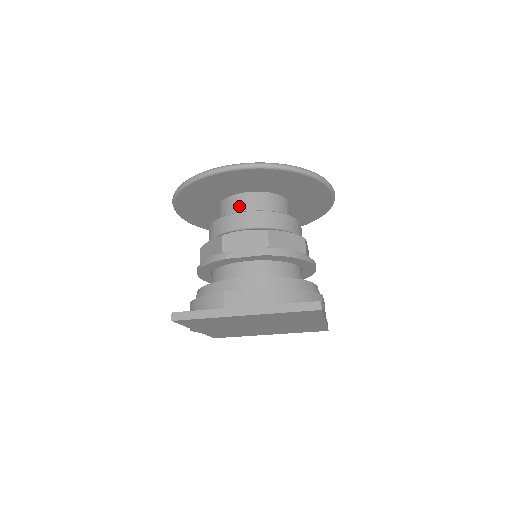
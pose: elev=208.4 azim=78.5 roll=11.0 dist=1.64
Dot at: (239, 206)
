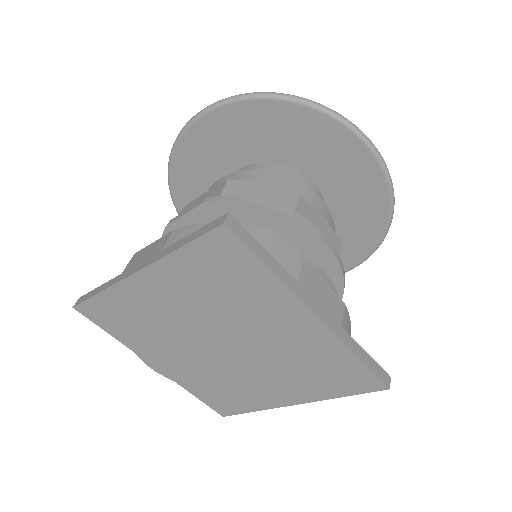
Dot at: occluded
